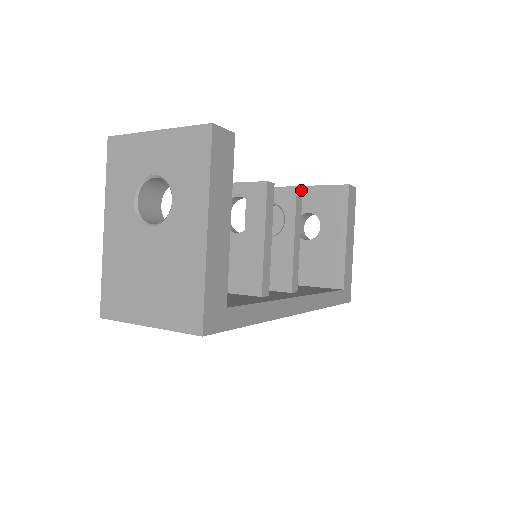
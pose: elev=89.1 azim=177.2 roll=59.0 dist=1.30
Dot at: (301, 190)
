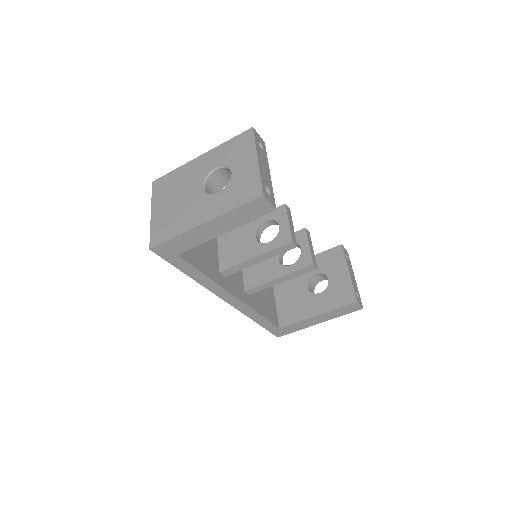
Dot at: (344, 266)
